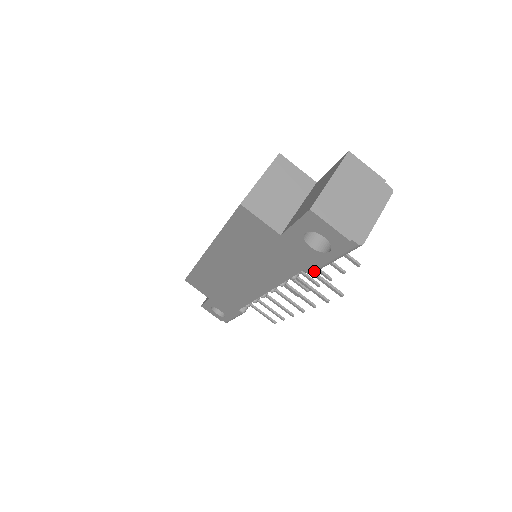
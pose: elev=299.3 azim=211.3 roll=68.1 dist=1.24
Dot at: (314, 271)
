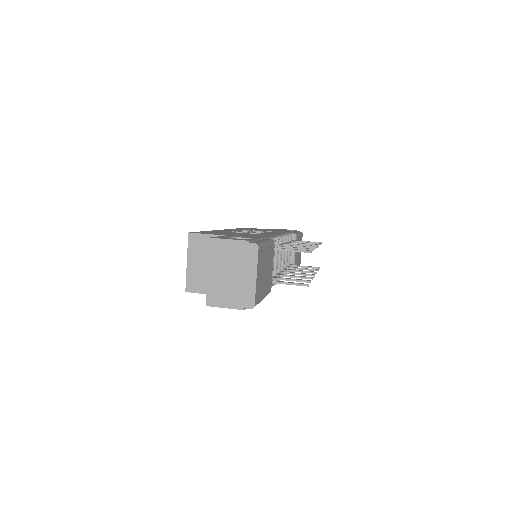
Dot at: occluded
